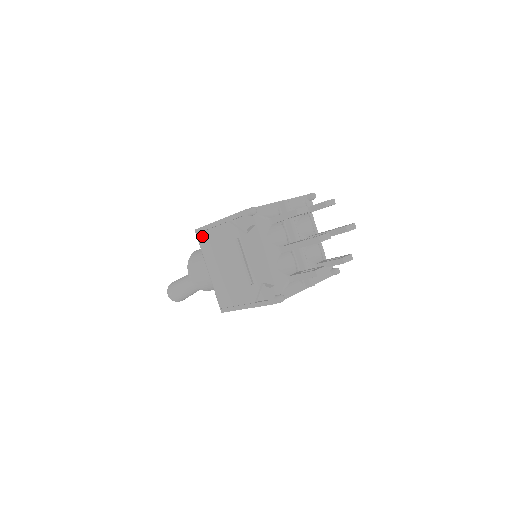
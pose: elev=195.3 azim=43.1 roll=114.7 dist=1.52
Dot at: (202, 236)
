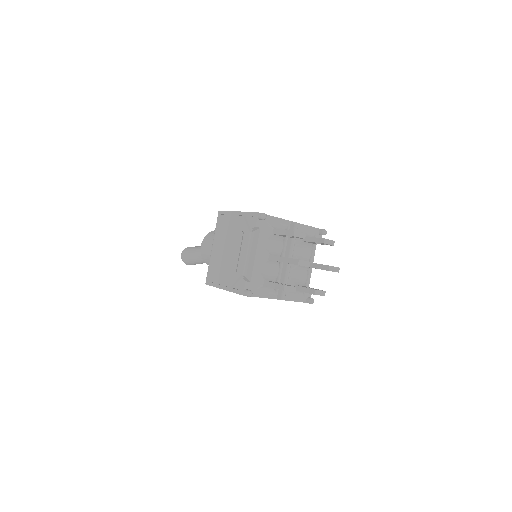
Dot at: (221, 218)
